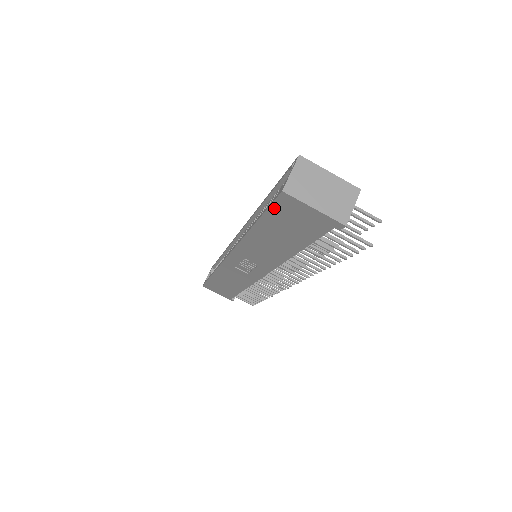
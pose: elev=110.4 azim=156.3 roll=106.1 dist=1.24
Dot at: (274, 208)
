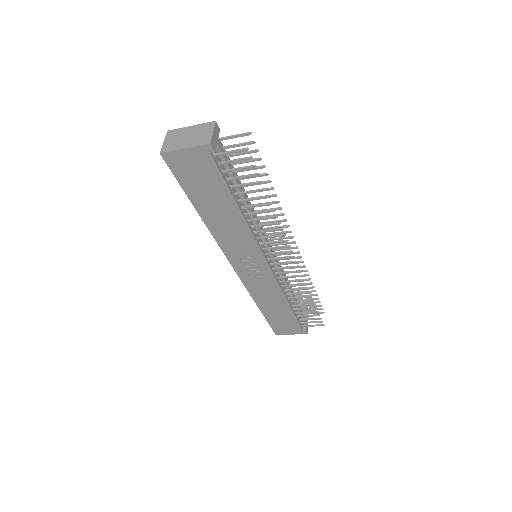
Dot at: (178, 176)
